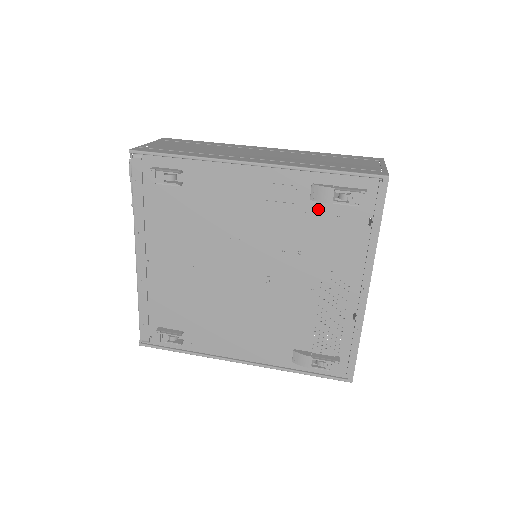
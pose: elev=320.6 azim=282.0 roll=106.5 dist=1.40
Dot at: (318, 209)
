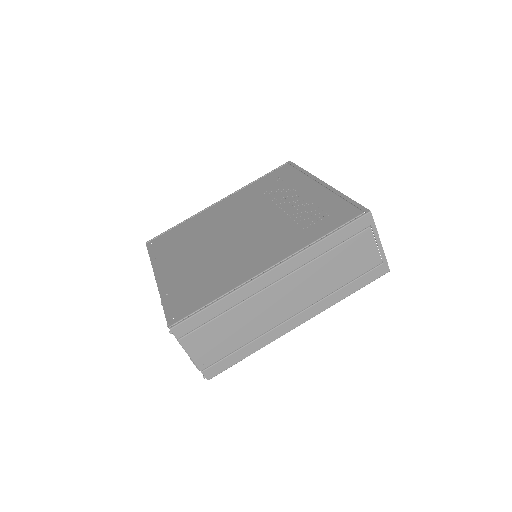
Dot at: occluded
